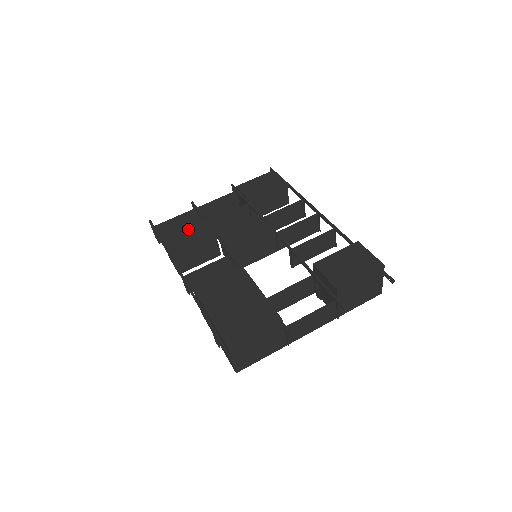
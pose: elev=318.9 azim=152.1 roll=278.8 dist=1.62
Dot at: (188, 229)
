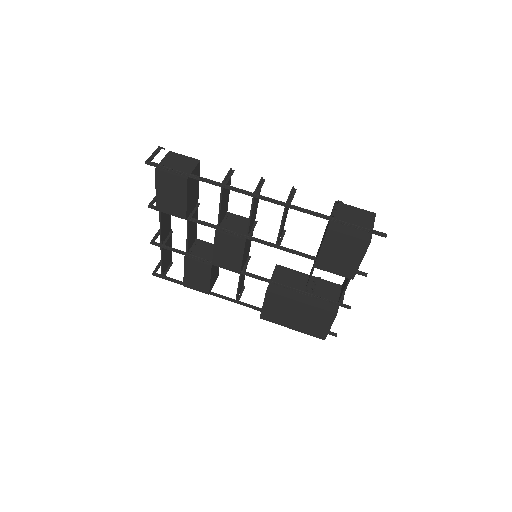
Dot at: (189, 272)
